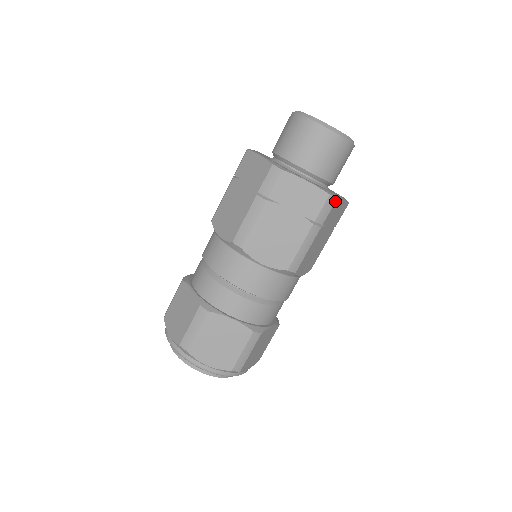
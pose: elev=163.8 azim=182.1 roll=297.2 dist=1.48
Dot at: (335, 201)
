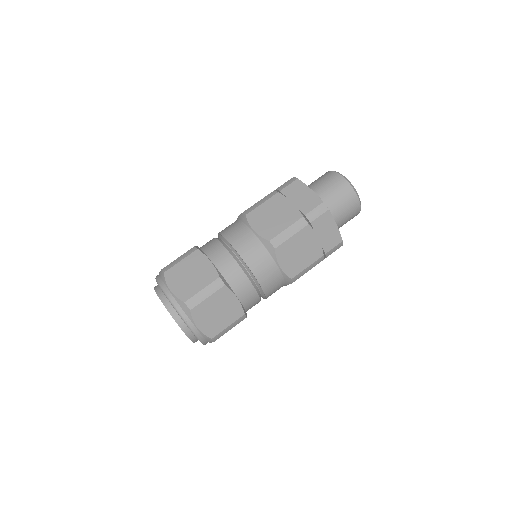
Dot at: (326, 211)
